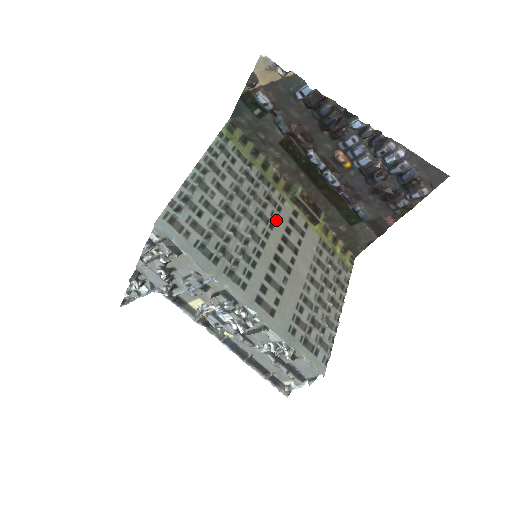
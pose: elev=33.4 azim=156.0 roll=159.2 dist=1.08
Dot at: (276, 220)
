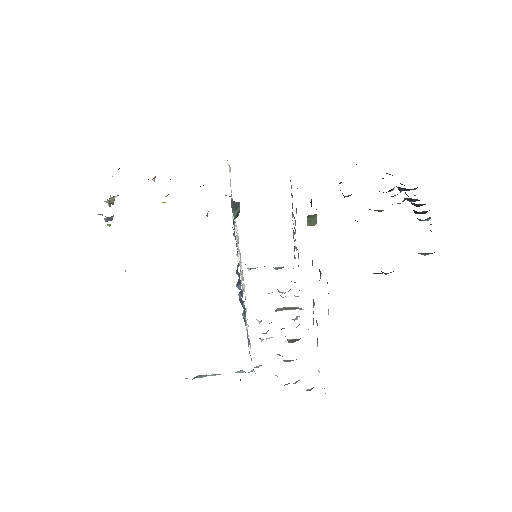
Dot at: occluded
